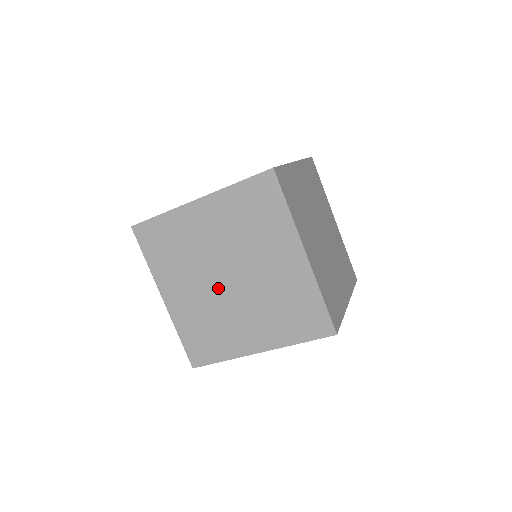
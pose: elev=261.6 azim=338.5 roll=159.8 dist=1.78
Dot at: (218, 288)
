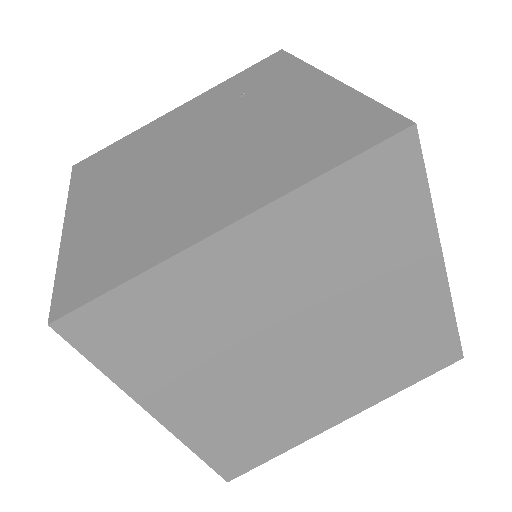
Dot at: occluded
